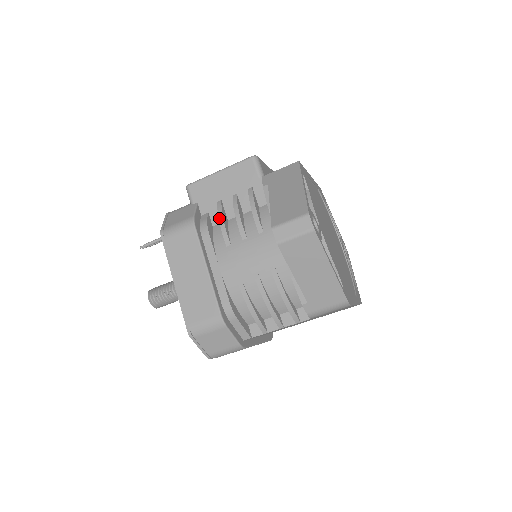
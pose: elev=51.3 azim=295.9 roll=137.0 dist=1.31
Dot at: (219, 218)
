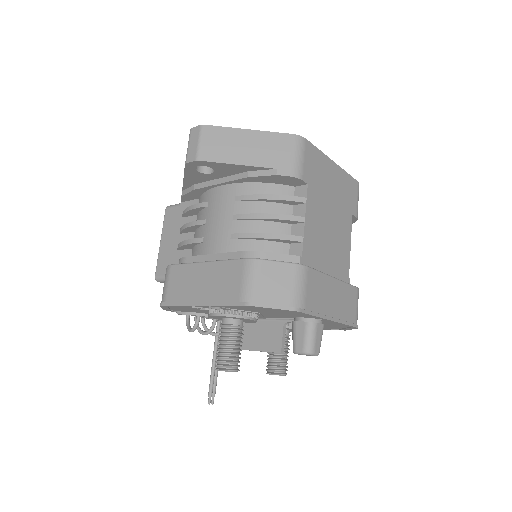
Dot at: (182, 245)
